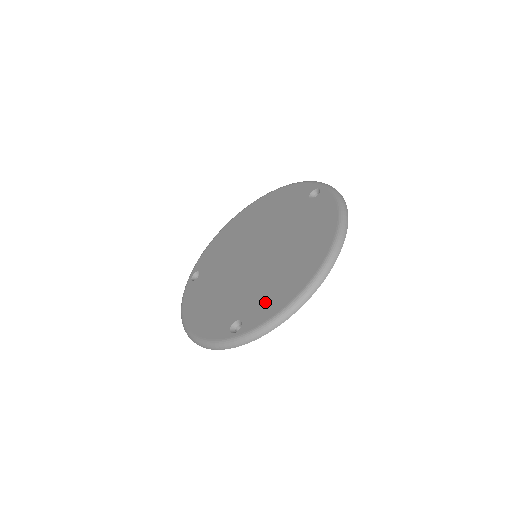
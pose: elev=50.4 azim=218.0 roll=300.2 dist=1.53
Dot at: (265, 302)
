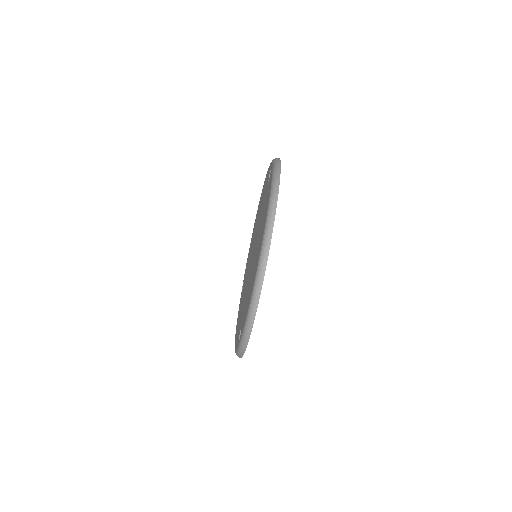
Dot at: (246, 306)
